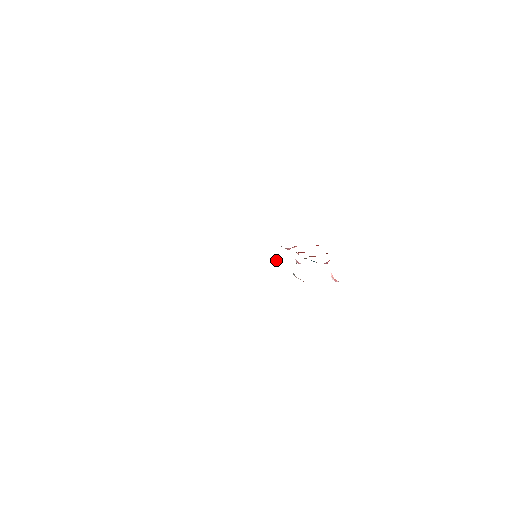
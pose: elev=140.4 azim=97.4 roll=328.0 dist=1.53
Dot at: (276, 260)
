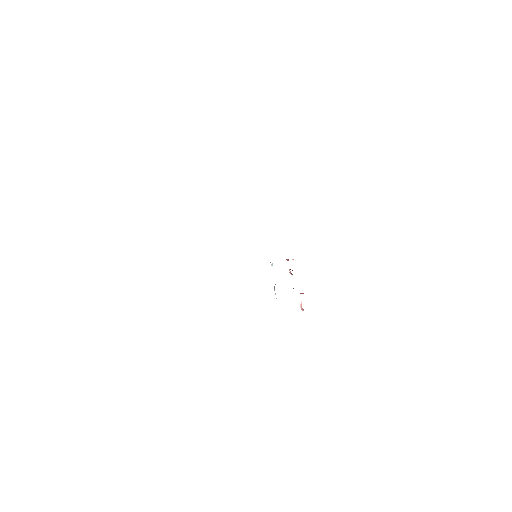
Dot at: occluded
